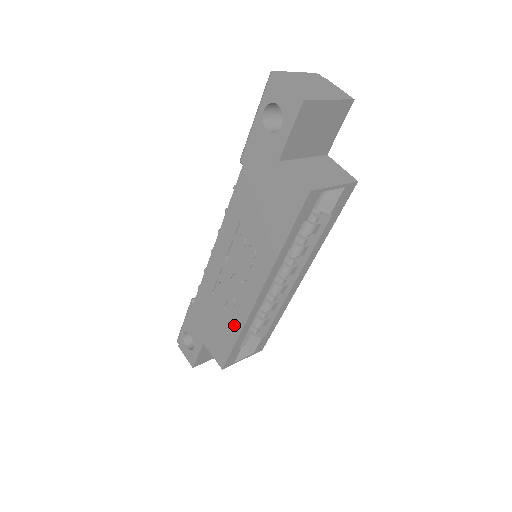
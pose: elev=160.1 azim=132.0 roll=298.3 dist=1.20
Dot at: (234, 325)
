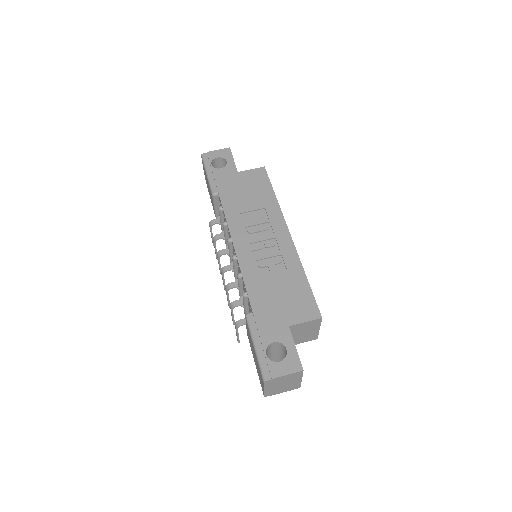
Dot at: (295, 271)
